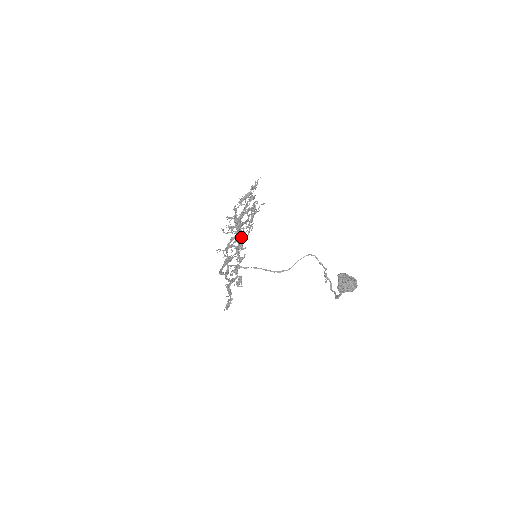
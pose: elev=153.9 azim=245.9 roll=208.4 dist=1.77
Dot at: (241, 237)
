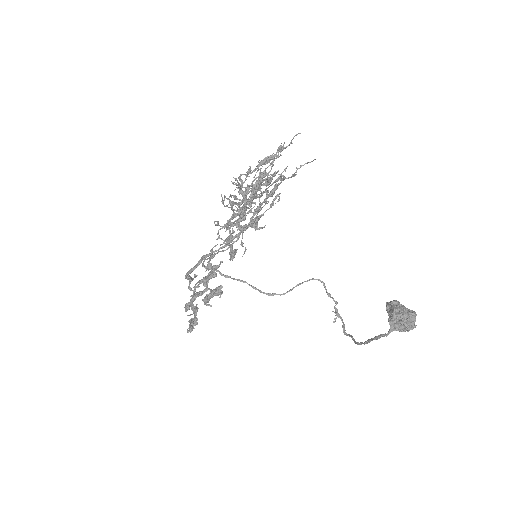
Dot at: (255, 211)
